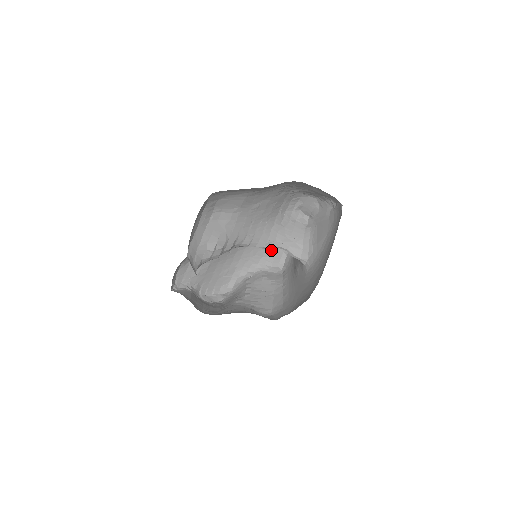
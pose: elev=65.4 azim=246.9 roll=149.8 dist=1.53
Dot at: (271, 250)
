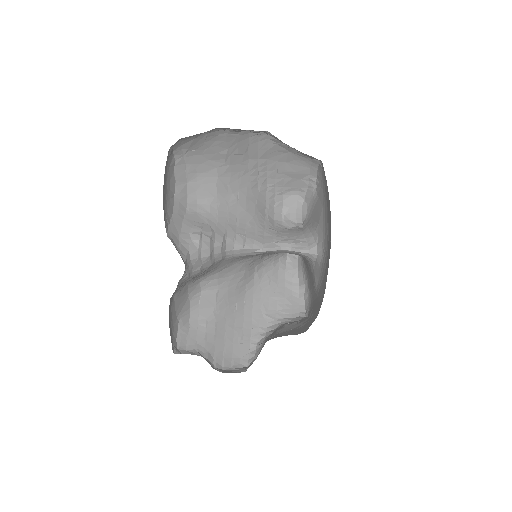
Dot at: (284, 300)
